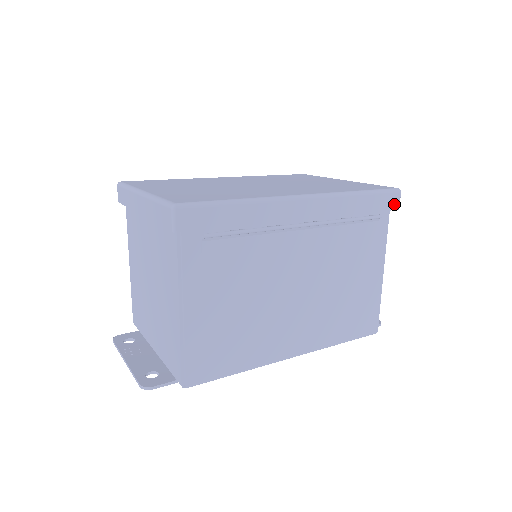
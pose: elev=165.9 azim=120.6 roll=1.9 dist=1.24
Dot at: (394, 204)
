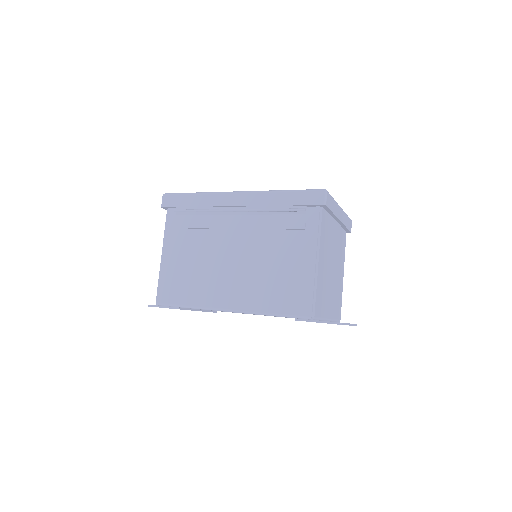
Dot at: (318, 200)
